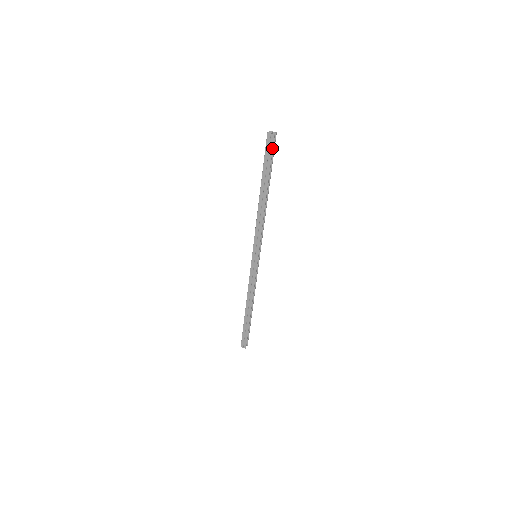
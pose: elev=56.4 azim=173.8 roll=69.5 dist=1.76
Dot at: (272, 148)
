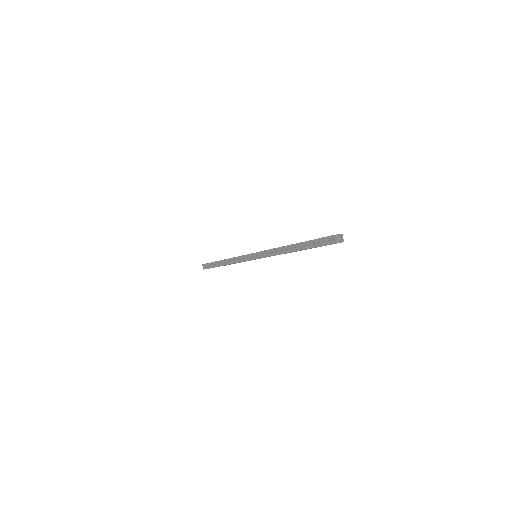
Dot at: (327, 244)
